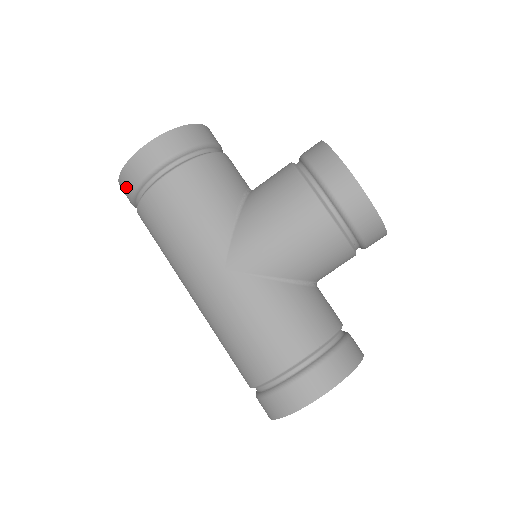
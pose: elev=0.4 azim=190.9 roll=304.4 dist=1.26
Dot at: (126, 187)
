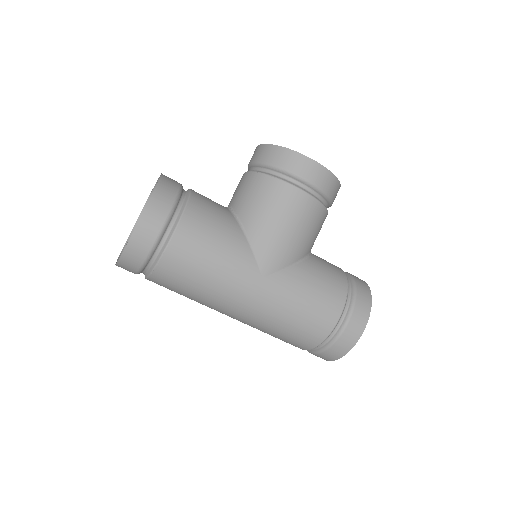
Dot at: (133, 261)
